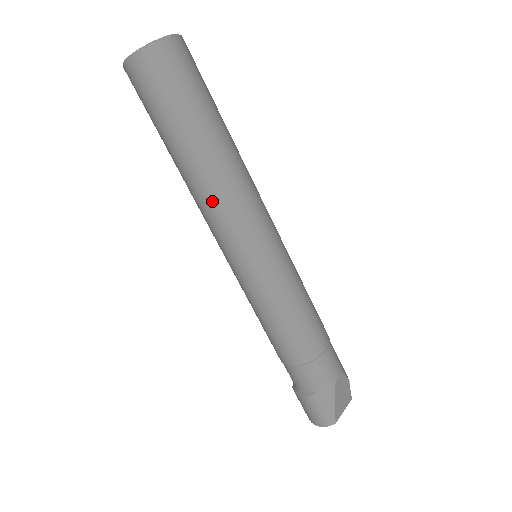
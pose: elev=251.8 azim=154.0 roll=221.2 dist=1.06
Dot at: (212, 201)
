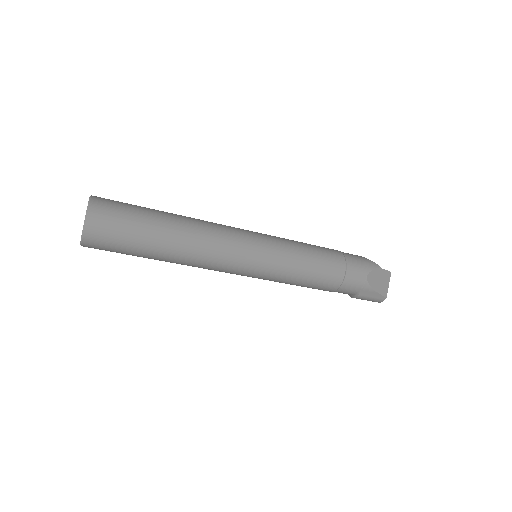
Dot at: (200, 266)
